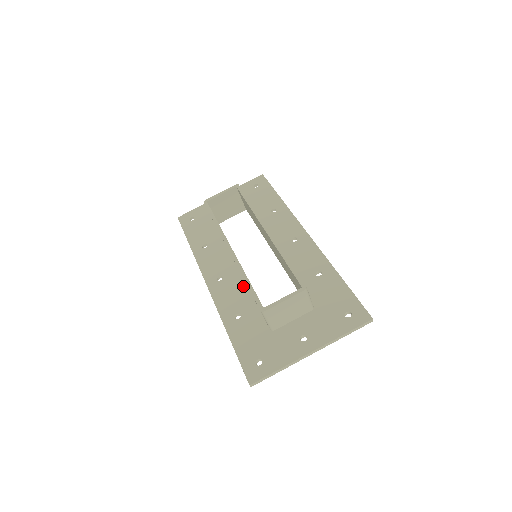
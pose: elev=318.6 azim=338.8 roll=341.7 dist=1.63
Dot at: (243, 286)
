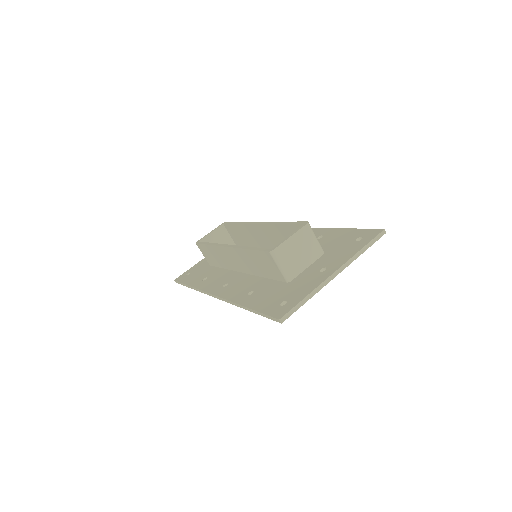
Dot at: (250, 277)
